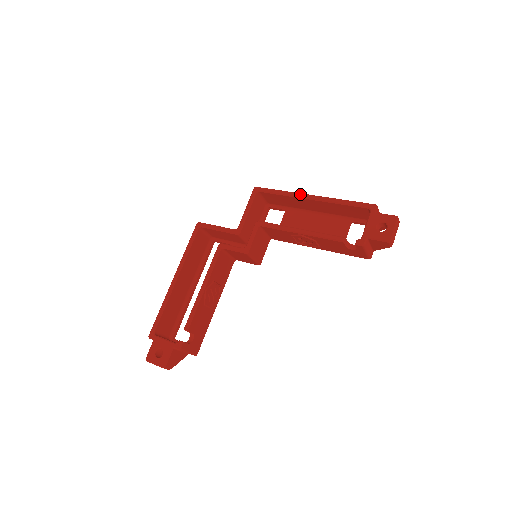
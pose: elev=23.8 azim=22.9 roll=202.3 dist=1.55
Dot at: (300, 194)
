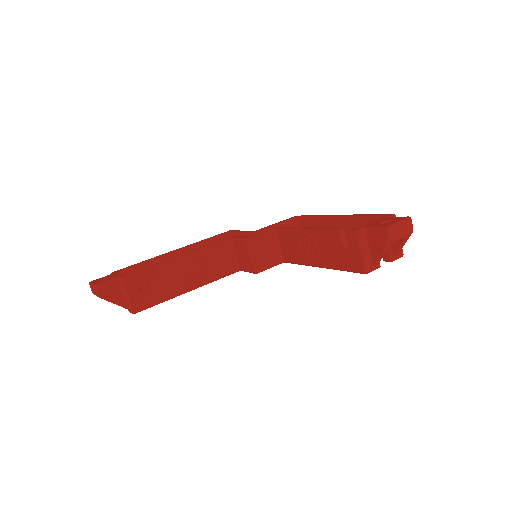
Dot at: (330, 215)
